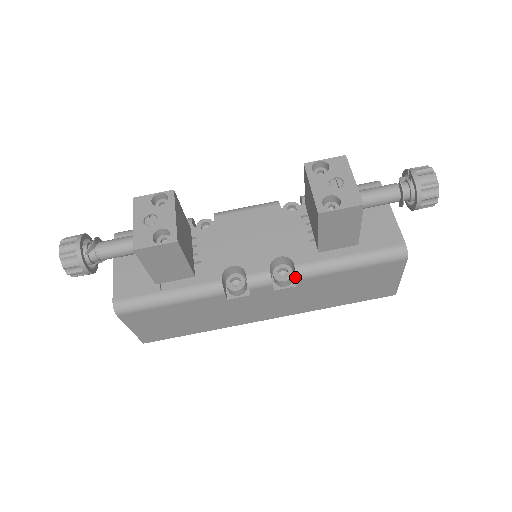
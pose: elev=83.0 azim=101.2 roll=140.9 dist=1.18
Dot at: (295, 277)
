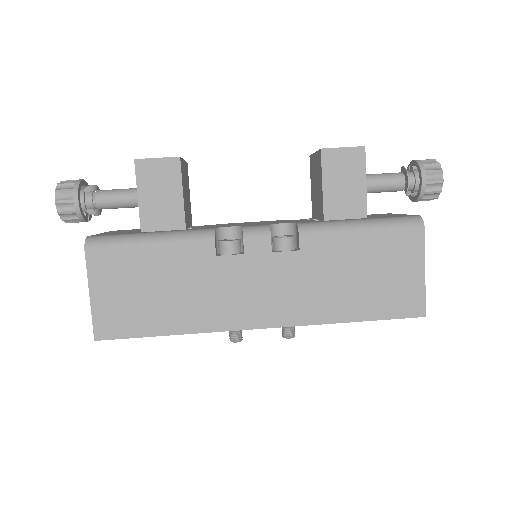
Dot at: (297, 248)
